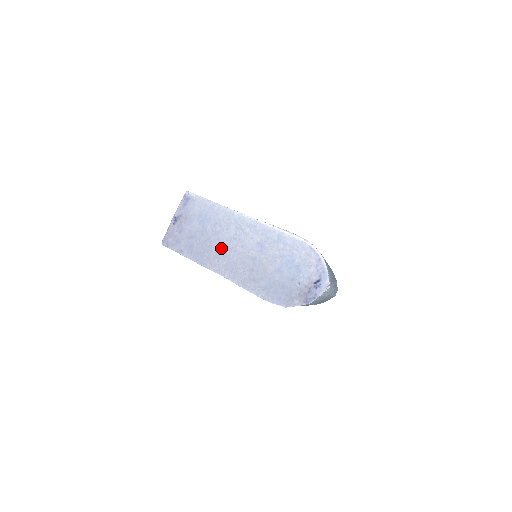
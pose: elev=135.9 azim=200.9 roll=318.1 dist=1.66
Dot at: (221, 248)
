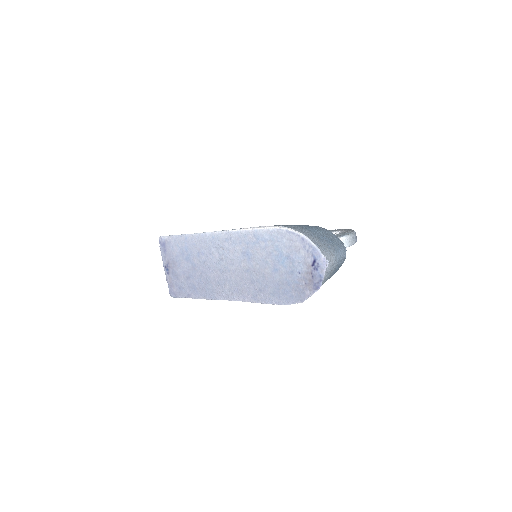
Dot at: (216, 275)
